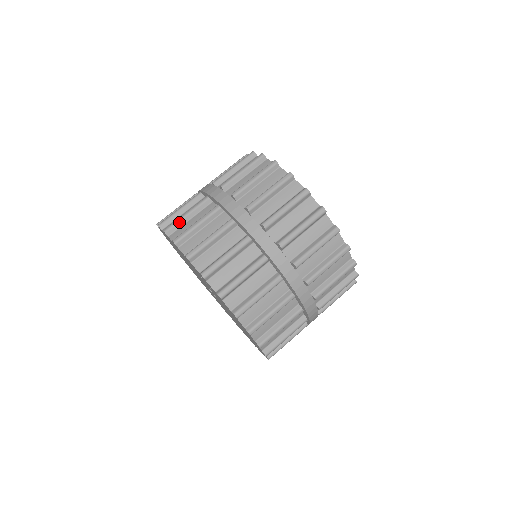
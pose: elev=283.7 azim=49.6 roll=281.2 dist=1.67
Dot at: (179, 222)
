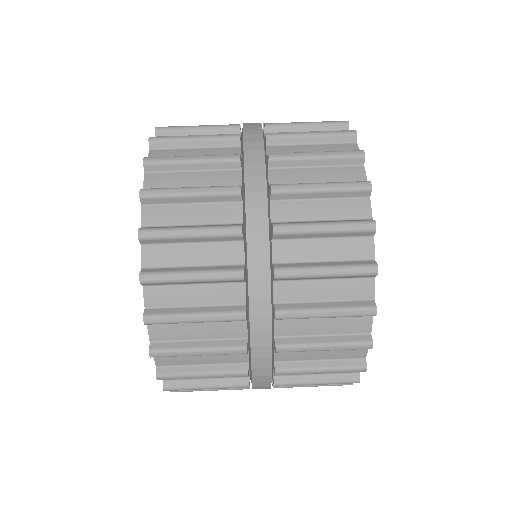
Dot at: (177, 141)
